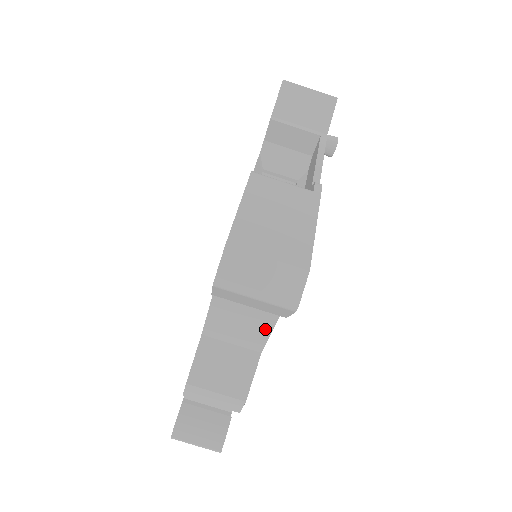
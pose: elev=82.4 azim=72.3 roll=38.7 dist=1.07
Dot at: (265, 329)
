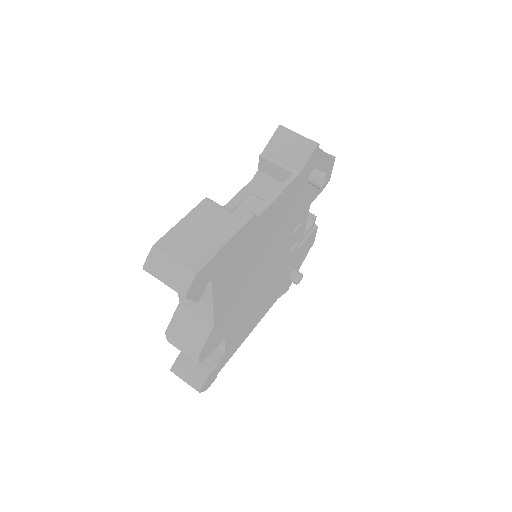
Dot at: (209, 309)
